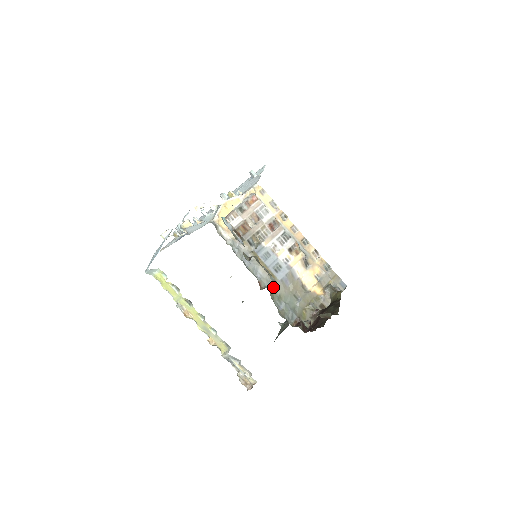
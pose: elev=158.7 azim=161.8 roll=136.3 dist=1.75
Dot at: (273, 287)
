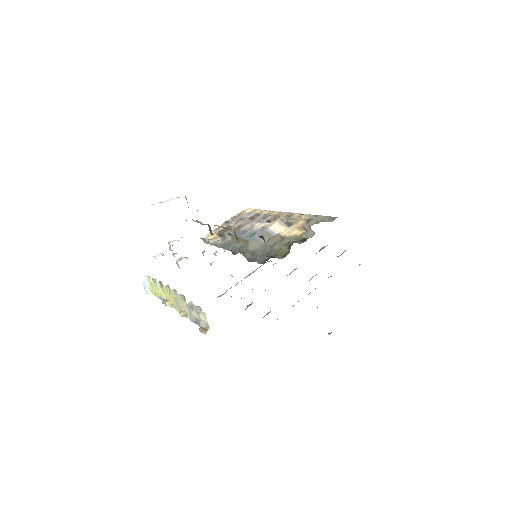
Dot at: (246, 248)
